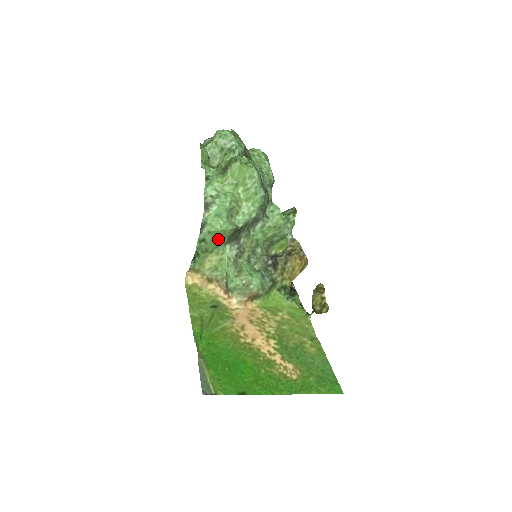
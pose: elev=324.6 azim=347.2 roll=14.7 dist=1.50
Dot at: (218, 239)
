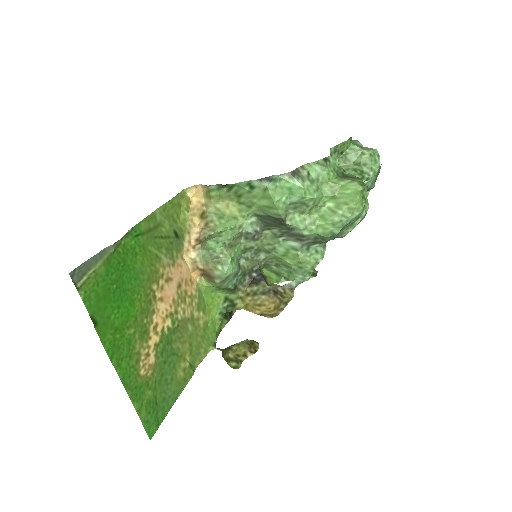
Dot at: (260, 204)
